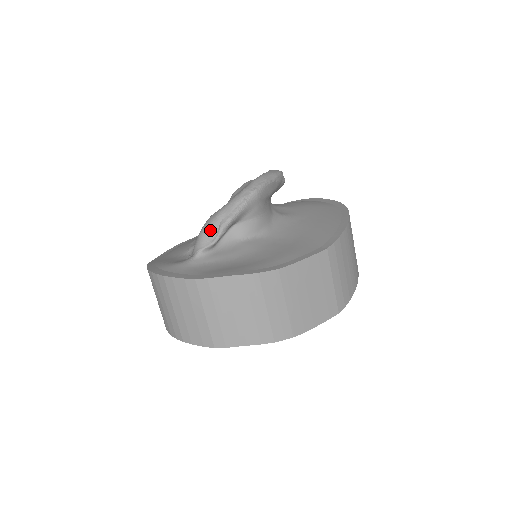
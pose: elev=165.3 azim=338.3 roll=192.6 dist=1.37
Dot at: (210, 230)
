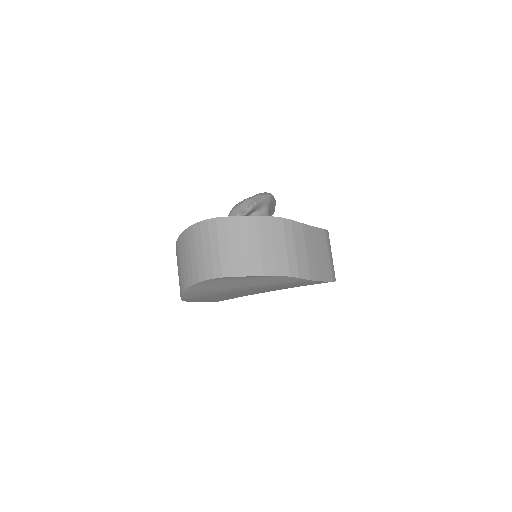
Dot at: (242, 206)
